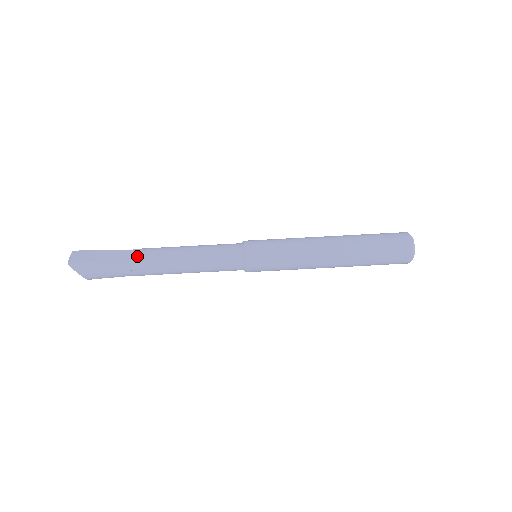
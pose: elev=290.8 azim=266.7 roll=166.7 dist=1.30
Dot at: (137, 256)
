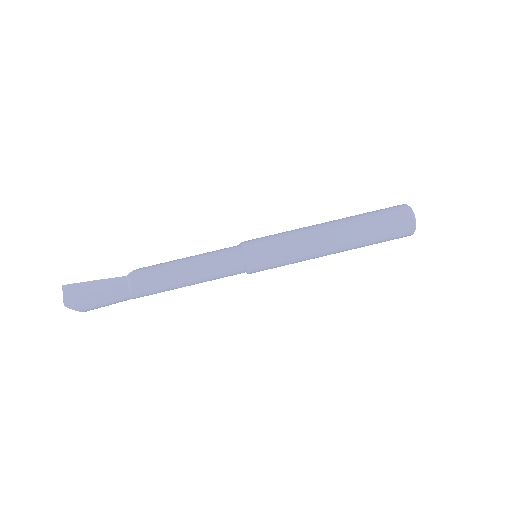
Dot at: (134, 284)
